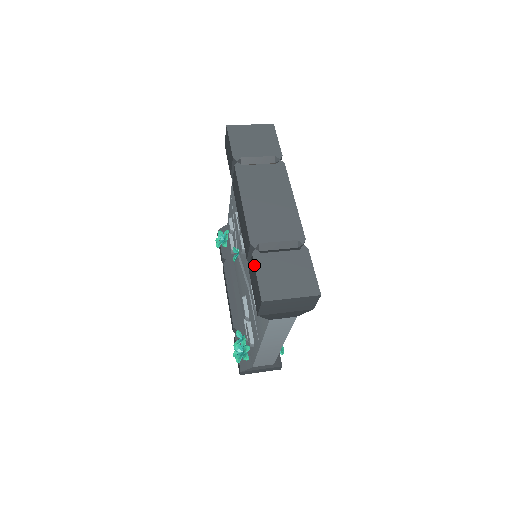
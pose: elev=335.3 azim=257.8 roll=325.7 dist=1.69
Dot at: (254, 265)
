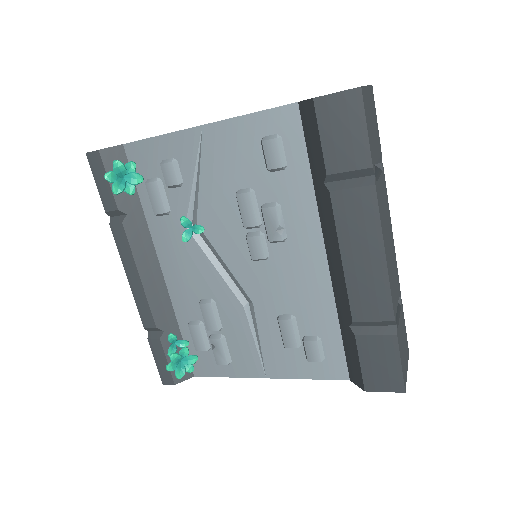
Dot at: (400, 350)
